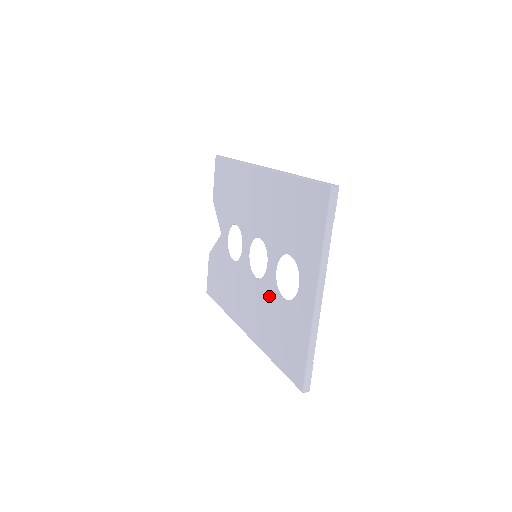
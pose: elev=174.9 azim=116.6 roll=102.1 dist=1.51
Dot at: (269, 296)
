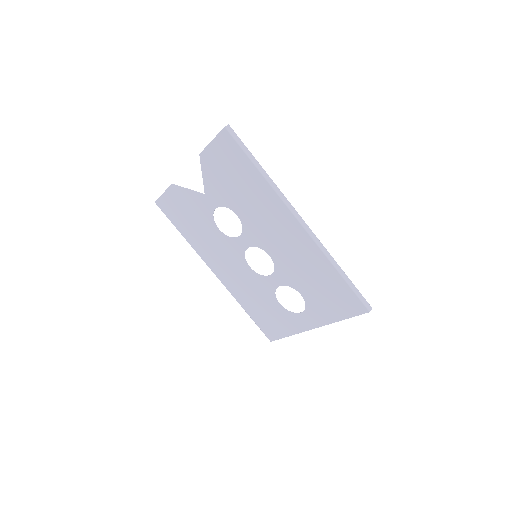
Dot at: (262, 289)
